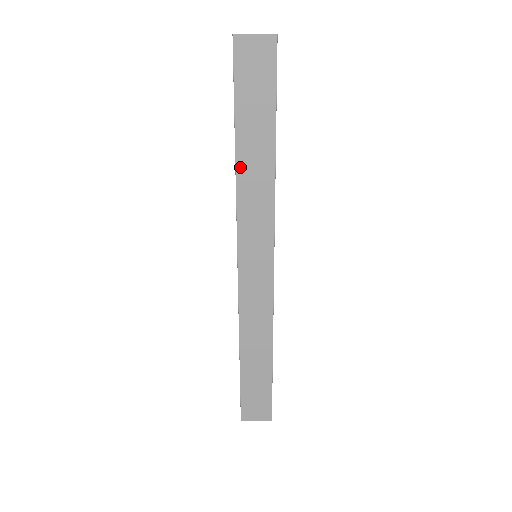
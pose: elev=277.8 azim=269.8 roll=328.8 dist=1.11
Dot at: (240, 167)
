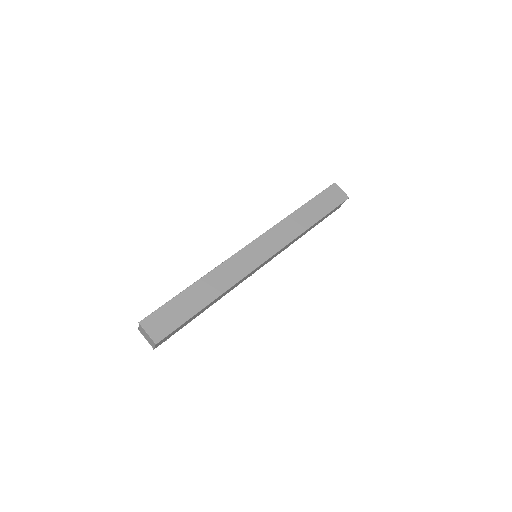
Dot at: (295, 214)
